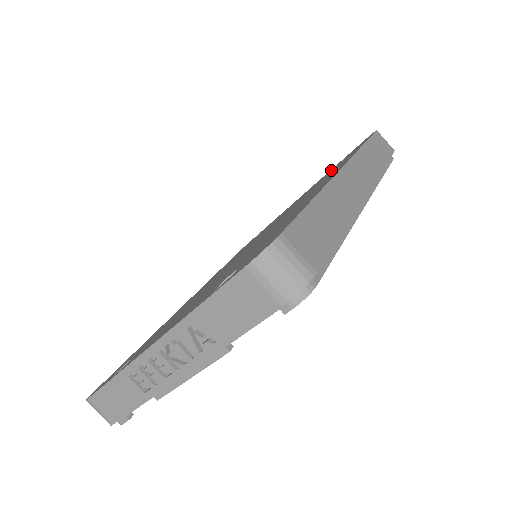
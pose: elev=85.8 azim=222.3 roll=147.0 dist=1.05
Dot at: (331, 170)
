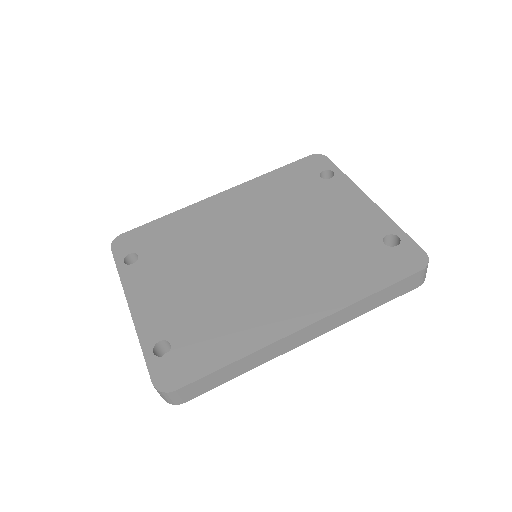
Dot at: (377, 240)
